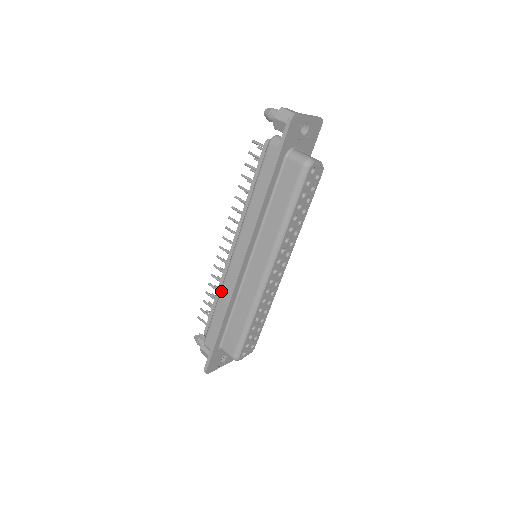
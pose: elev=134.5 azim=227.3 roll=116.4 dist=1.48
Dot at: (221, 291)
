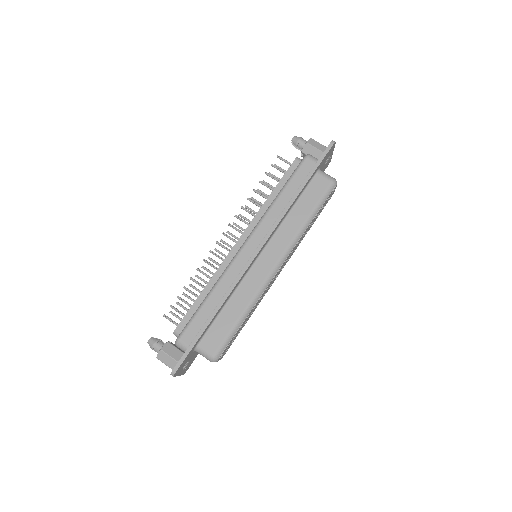
Dot at: (220, 281)
